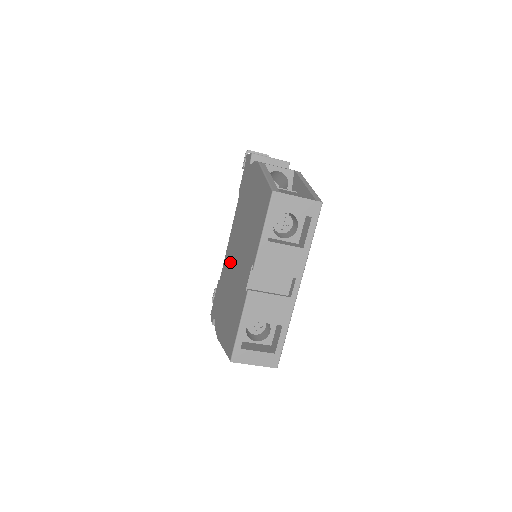
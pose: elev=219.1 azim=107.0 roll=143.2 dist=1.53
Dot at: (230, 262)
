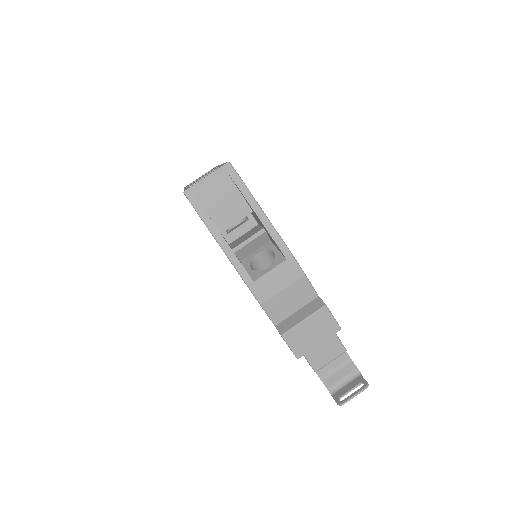
Dot at: occluded
